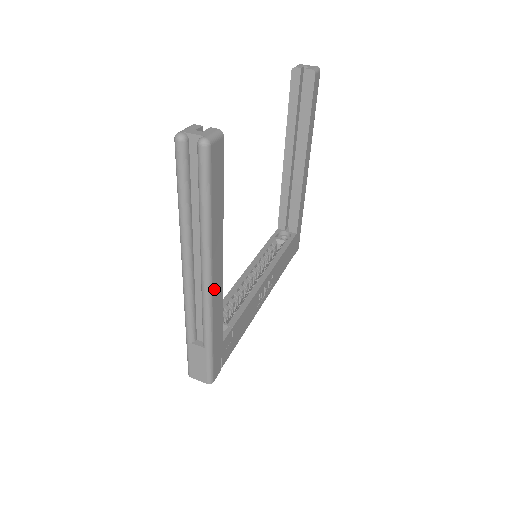
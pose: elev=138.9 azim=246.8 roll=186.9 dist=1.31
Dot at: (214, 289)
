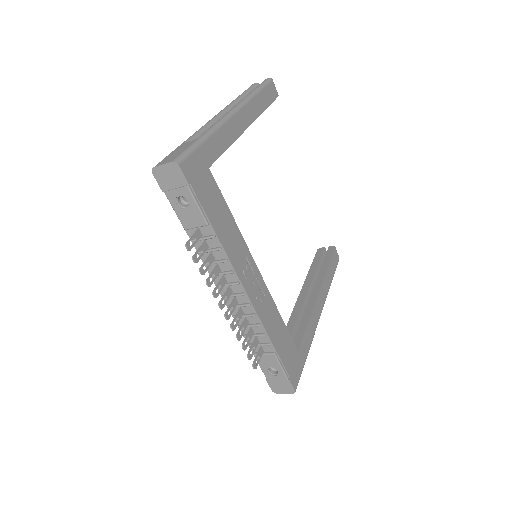
Dot at: (234, 120)
